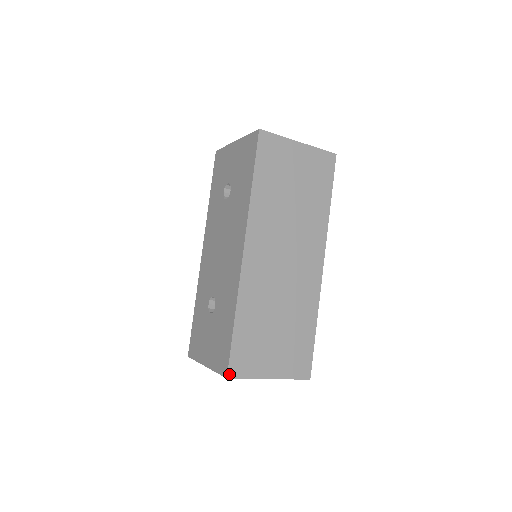
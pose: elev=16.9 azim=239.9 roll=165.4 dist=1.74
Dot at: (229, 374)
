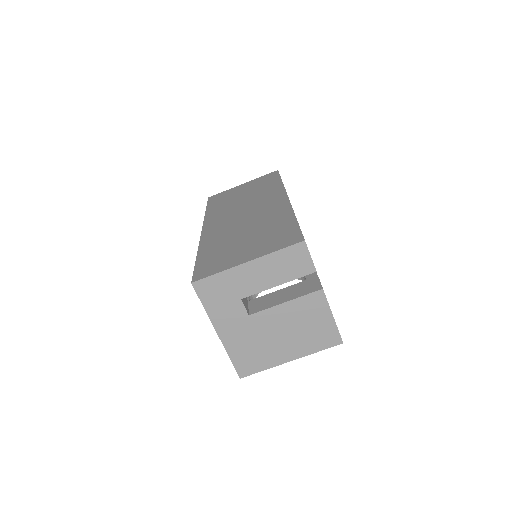
Dot at: (194, 280)
